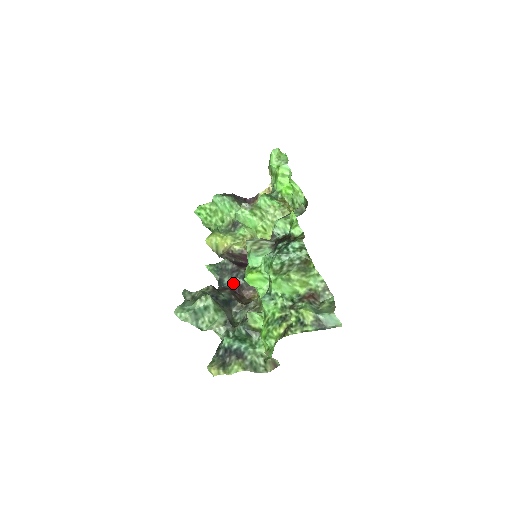
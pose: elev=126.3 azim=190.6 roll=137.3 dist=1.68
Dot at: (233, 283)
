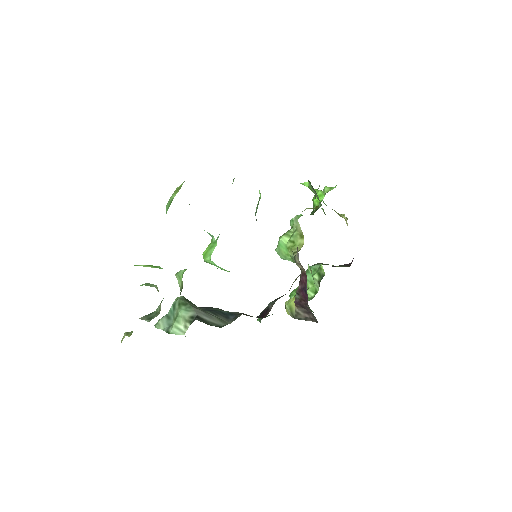
Dot at: (263, 312)
